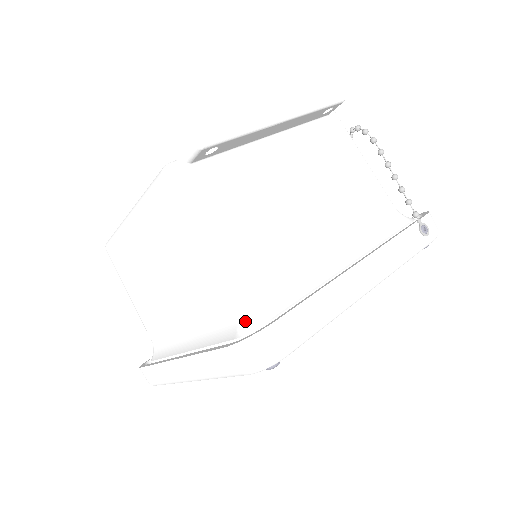
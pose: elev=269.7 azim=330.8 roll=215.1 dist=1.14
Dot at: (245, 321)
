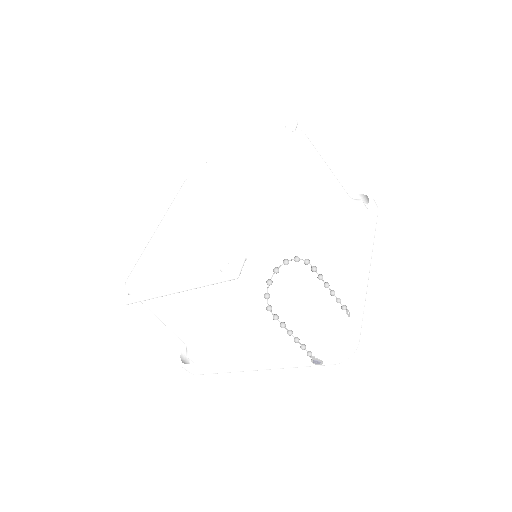
Dot at: (186, 348)
